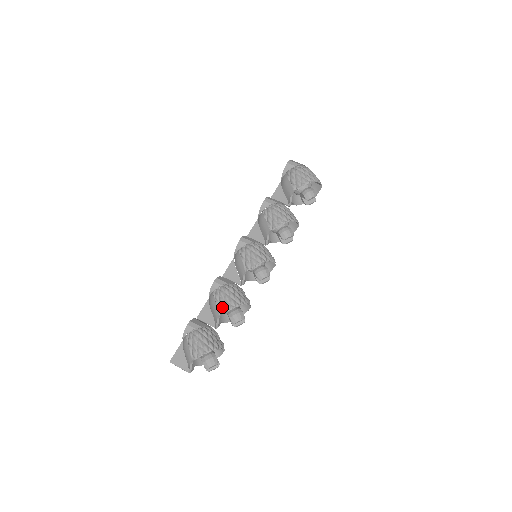
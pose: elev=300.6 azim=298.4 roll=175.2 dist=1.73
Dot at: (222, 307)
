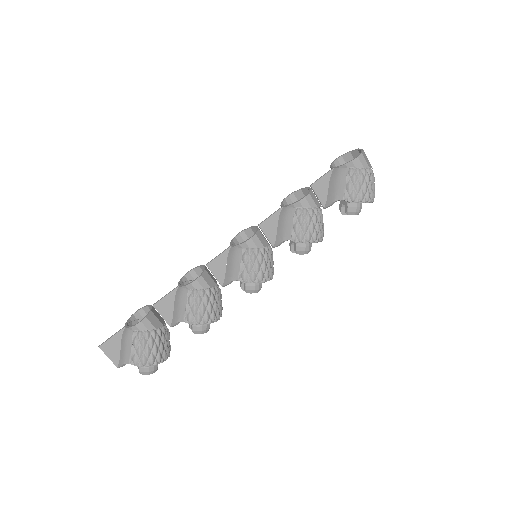
Dot at: (192, 317)
